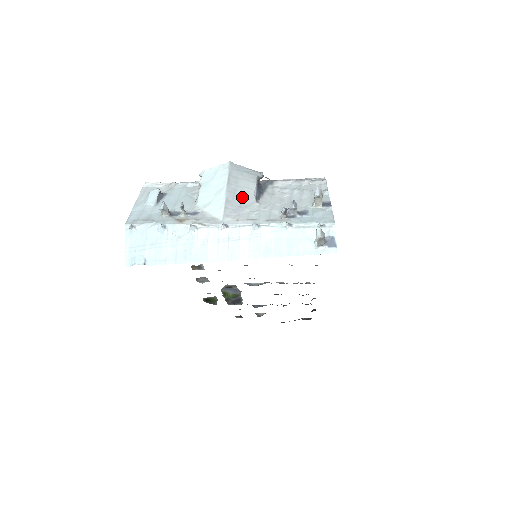
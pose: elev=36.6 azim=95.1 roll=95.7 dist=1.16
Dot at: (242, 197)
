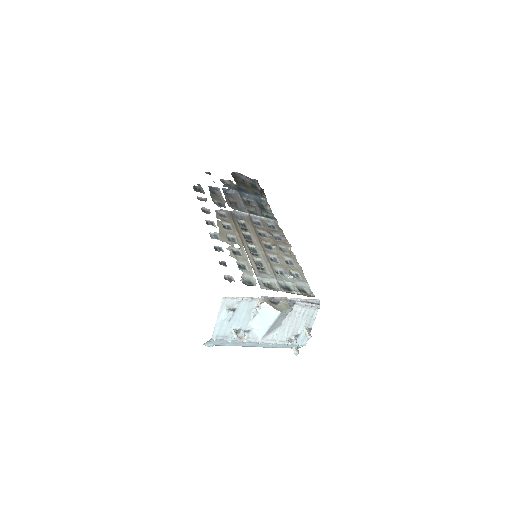
Dot at: (275, 326)
